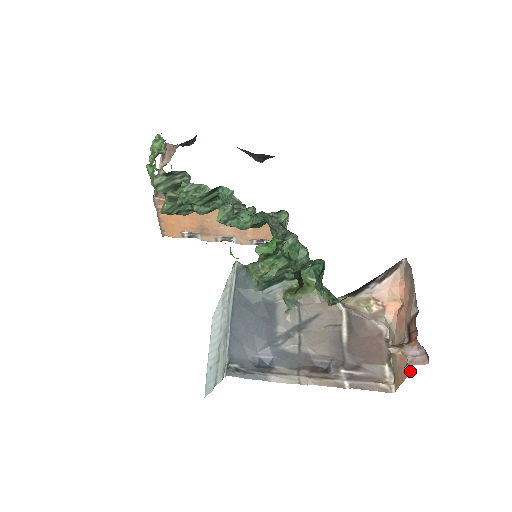
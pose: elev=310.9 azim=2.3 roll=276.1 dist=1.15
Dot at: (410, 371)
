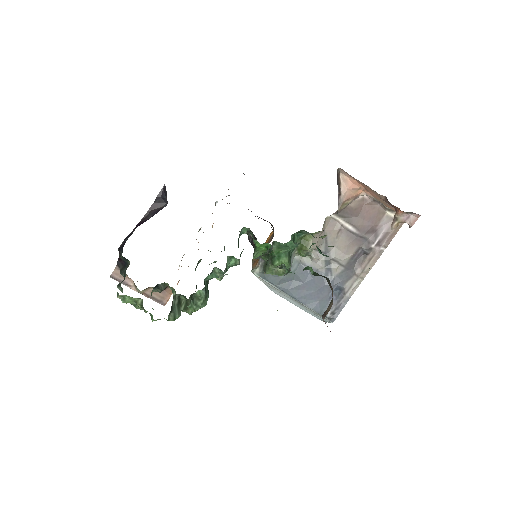
Dot at: occluded
